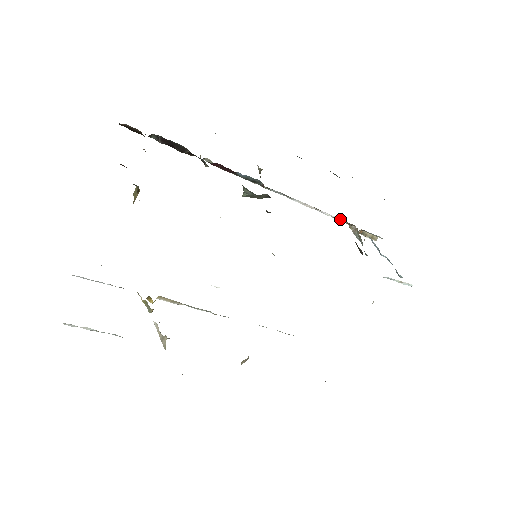
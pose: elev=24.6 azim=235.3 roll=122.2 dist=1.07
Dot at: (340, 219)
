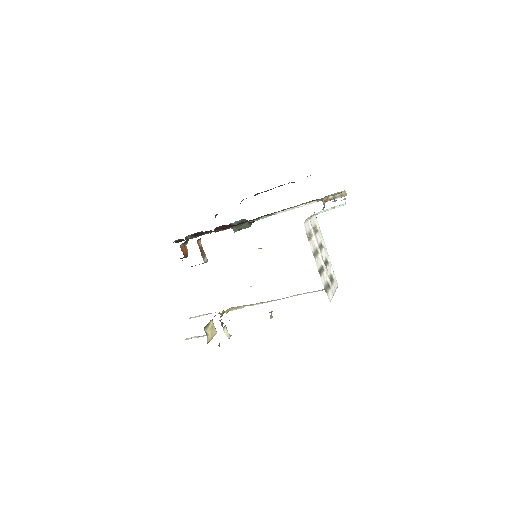
Dot at: (312, 202)
